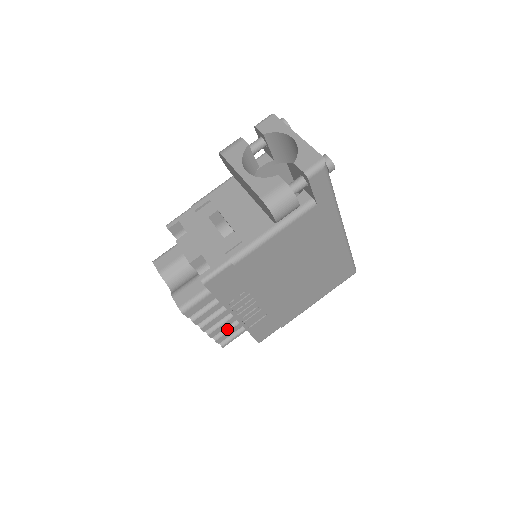
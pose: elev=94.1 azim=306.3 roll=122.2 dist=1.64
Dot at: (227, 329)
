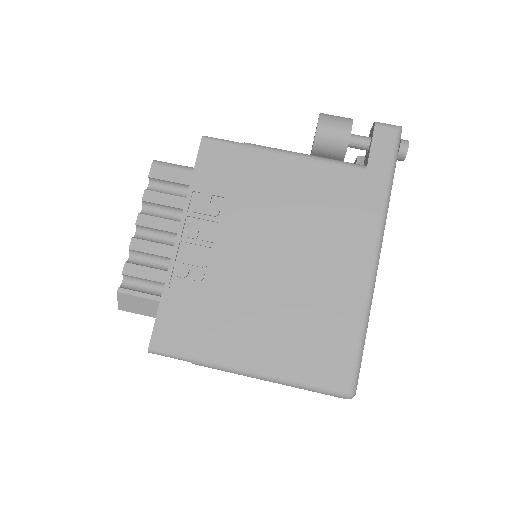
Dot at: (150, 266)
